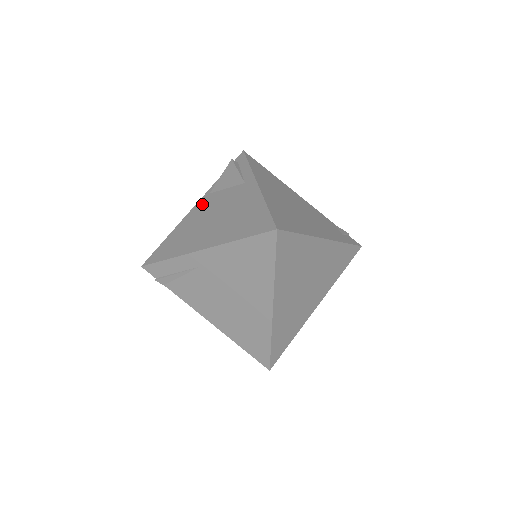
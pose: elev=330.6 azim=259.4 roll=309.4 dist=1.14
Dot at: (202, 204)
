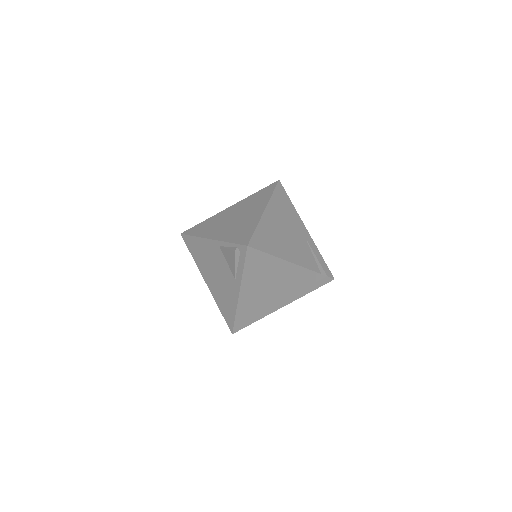
Dot at: (214, 248)
